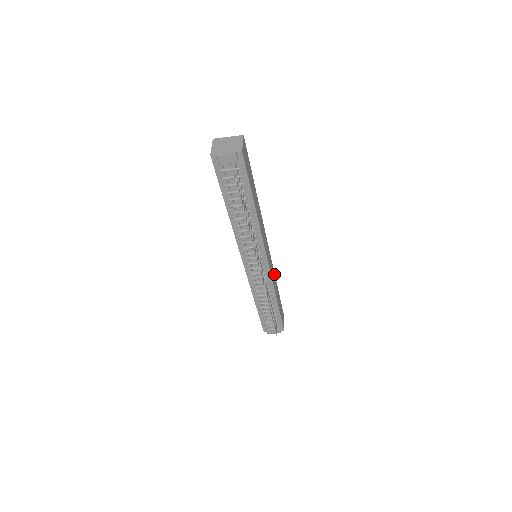
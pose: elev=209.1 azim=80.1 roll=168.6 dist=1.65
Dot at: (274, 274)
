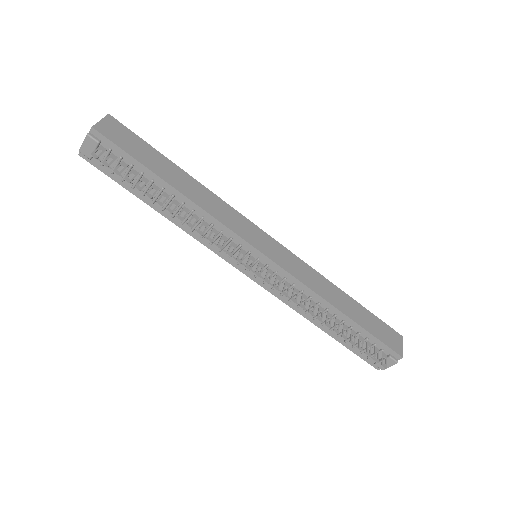
Dot at: (317, 274)
